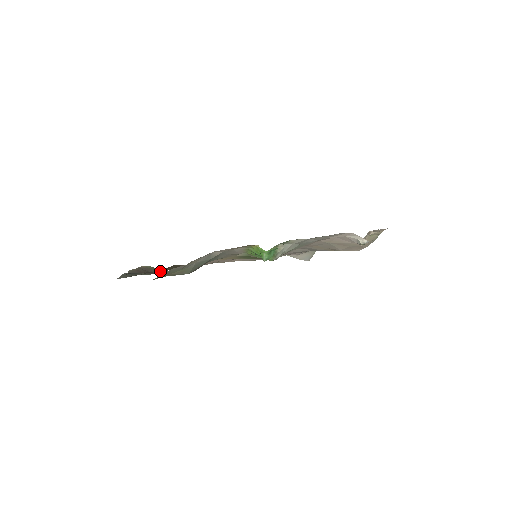
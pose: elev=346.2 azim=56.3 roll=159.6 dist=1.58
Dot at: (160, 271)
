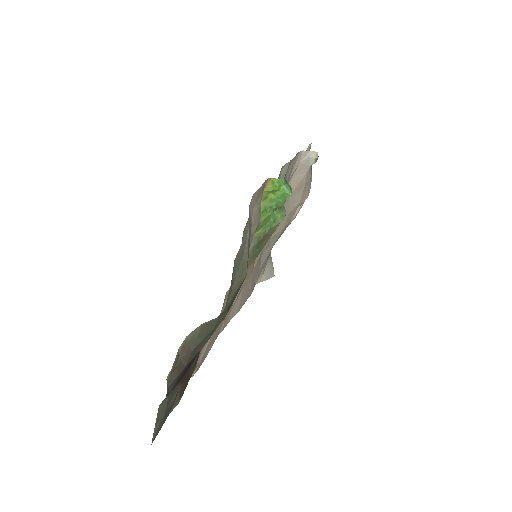
Dot at: (206, 327)
